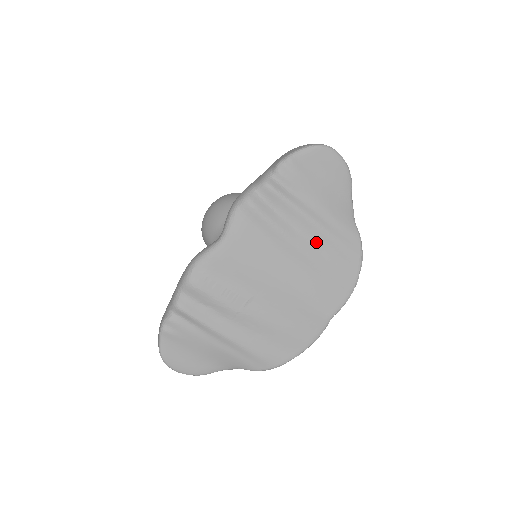
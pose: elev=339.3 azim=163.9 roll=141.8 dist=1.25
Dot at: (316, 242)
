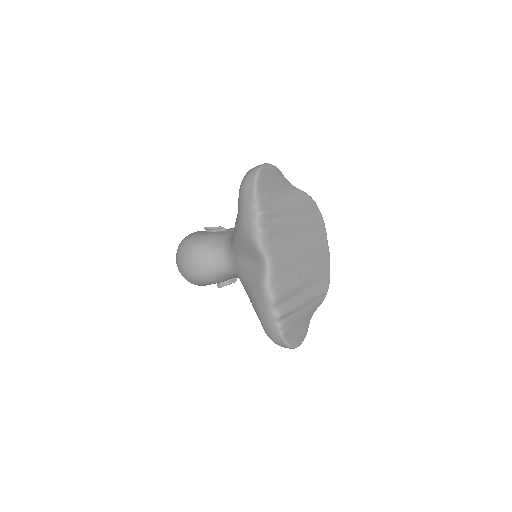
Dot at: (297, 215)
